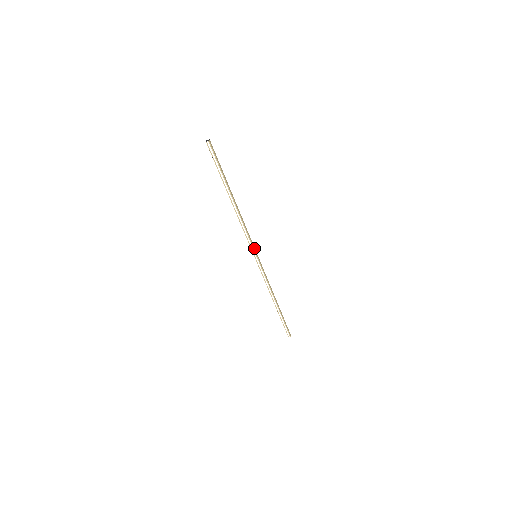
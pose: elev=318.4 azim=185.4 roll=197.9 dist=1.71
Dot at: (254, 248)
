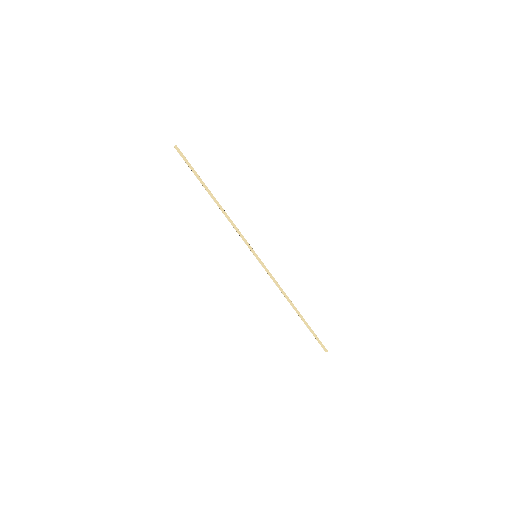
Dot at: (251, 248)
